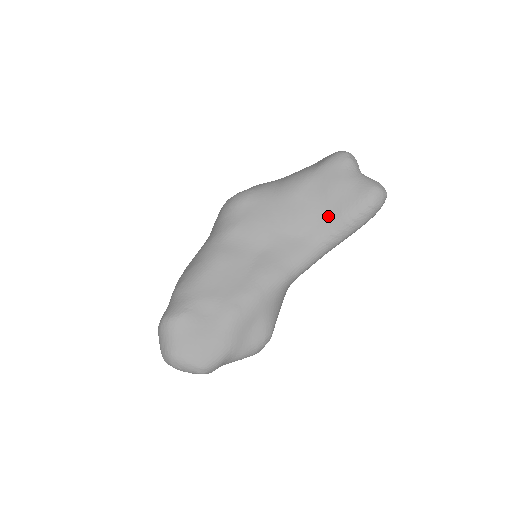
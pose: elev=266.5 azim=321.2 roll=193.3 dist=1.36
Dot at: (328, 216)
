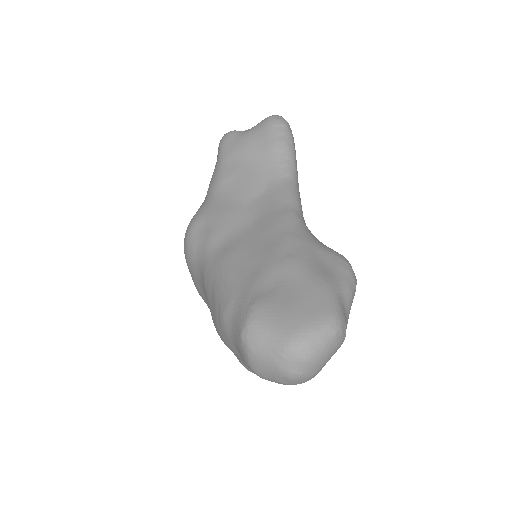
Dot at: (265, 161)
